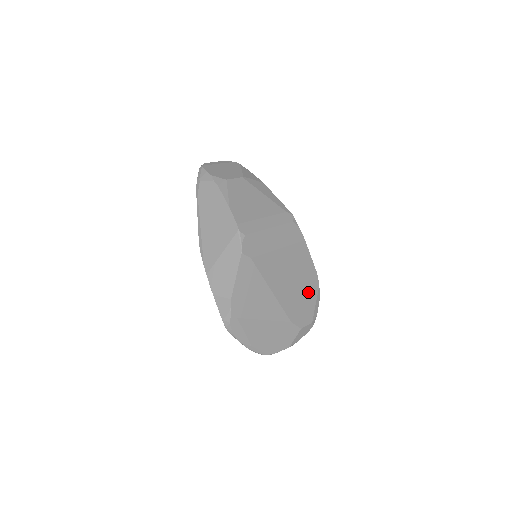
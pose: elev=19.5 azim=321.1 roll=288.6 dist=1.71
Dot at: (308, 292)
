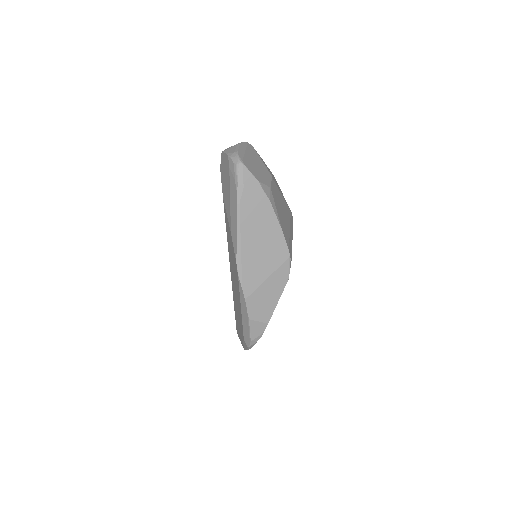
Dot at: occluded
